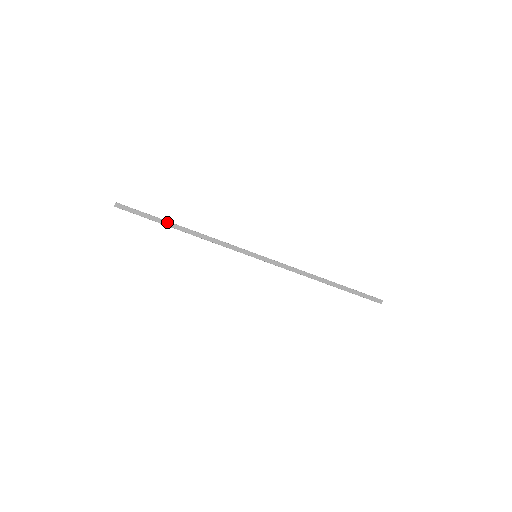
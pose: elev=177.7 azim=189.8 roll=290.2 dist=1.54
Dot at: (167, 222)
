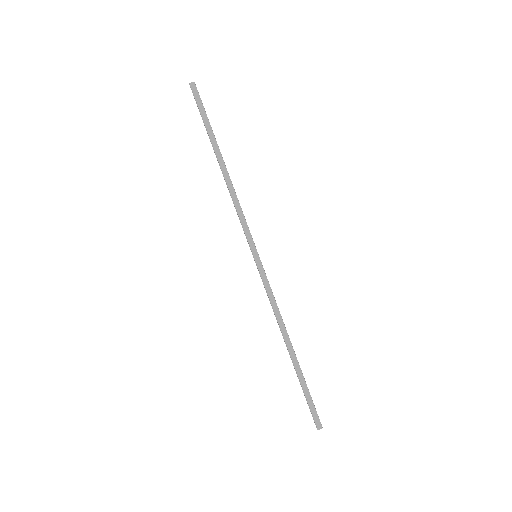
Dot at: (216, 143)
